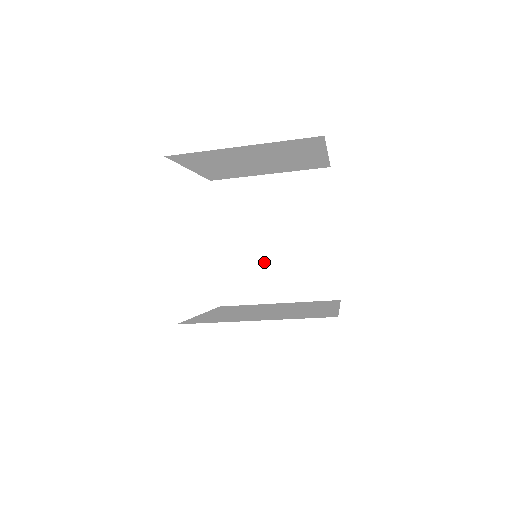
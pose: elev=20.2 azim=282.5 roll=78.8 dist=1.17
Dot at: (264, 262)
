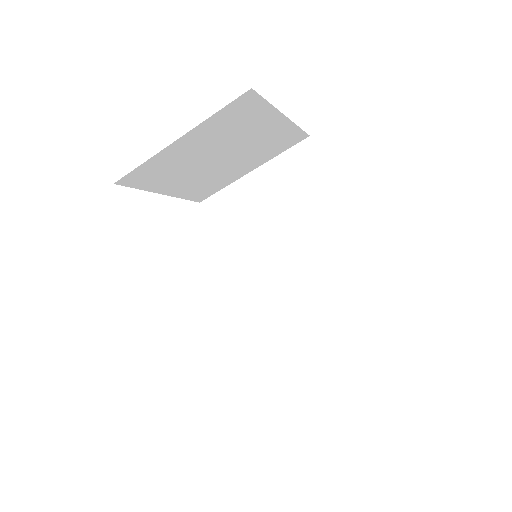
Dot at: (278, 263)
